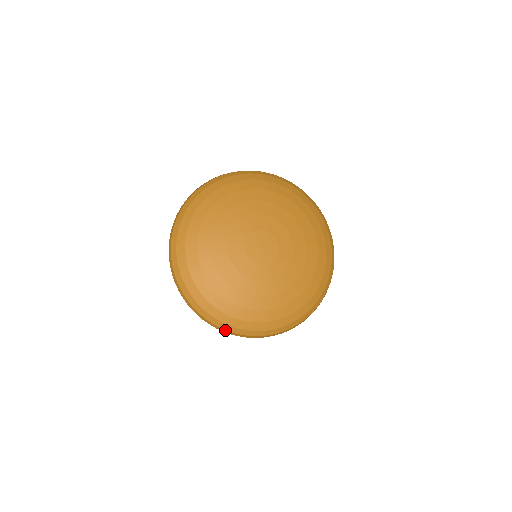
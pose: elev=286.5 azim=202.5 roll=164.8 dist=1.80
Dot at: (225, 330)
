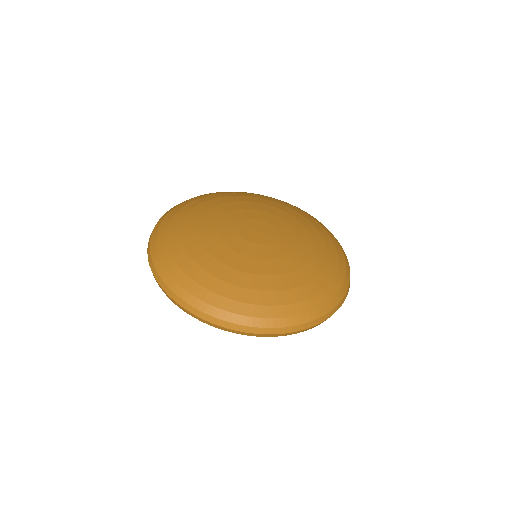
Dot at: (284, 328)
